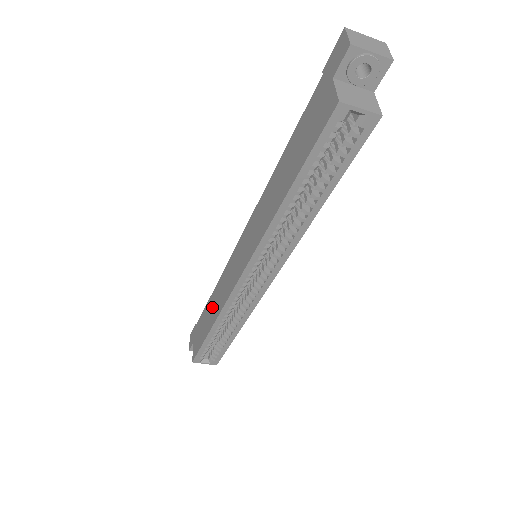
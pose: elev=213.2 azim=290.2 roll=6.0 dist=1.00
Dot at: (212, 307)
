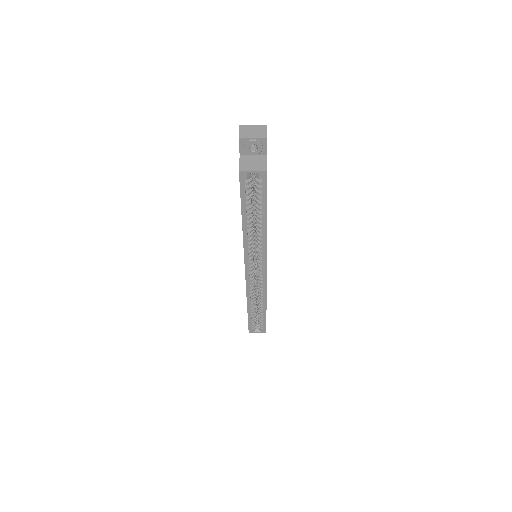
Dot at: occluded
